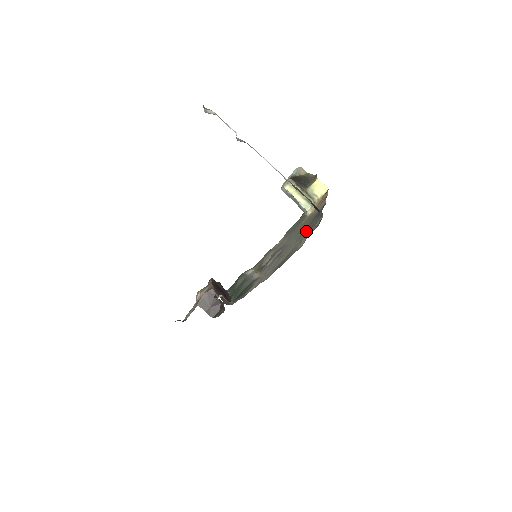
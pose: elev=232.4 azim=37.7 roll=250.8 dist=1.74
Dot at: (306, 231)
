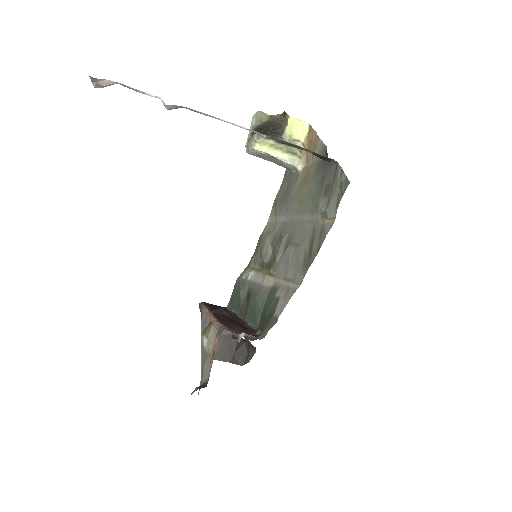
Dot at: (322, 196)
